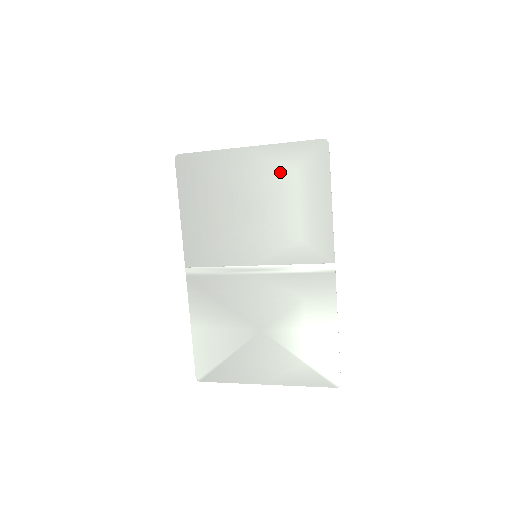
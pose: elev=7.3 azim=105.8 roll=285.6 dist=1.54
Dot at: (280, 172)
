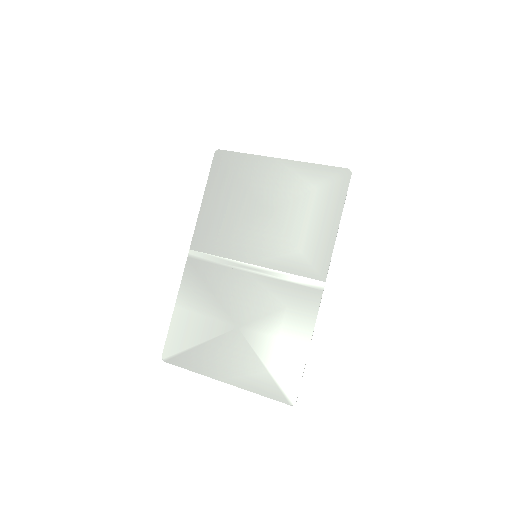
Dot at: (301, 187)
